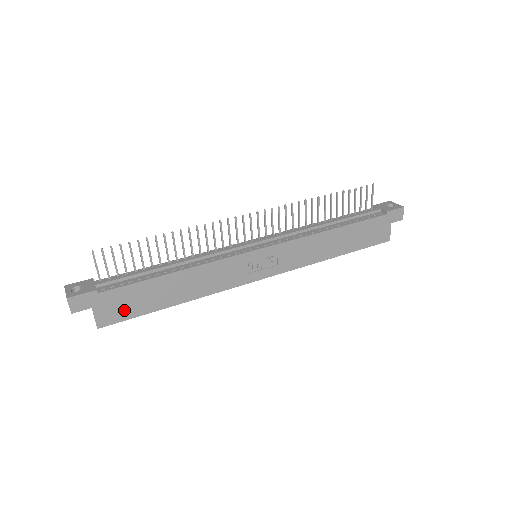
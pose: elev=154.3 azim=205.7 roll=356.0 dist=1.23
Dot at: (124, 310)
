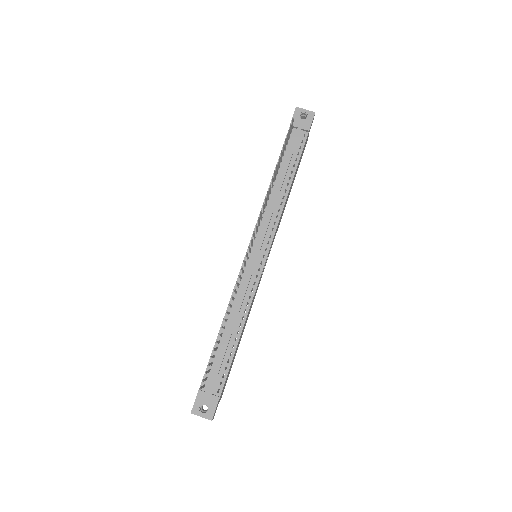
Dot at: (227, 378)
